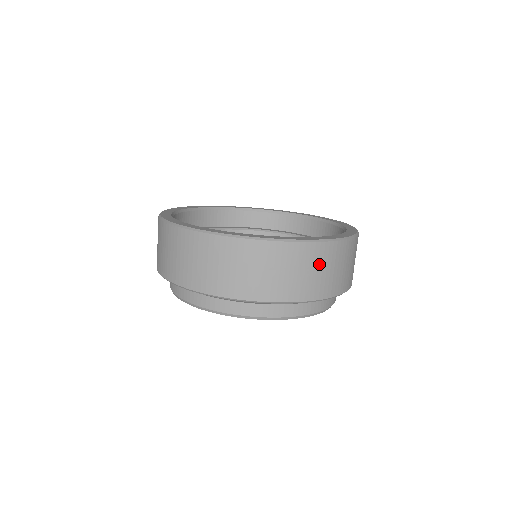
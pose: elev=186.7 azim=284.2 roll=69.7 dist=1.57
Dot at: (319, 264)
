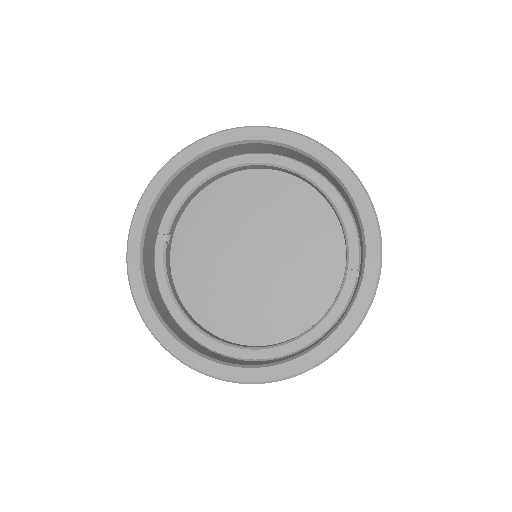
Dot at: occluded
